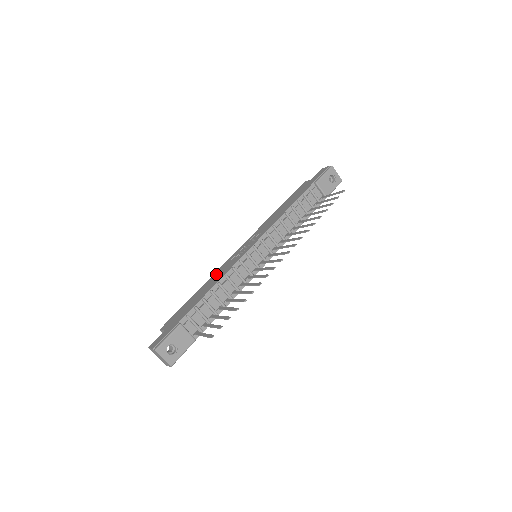
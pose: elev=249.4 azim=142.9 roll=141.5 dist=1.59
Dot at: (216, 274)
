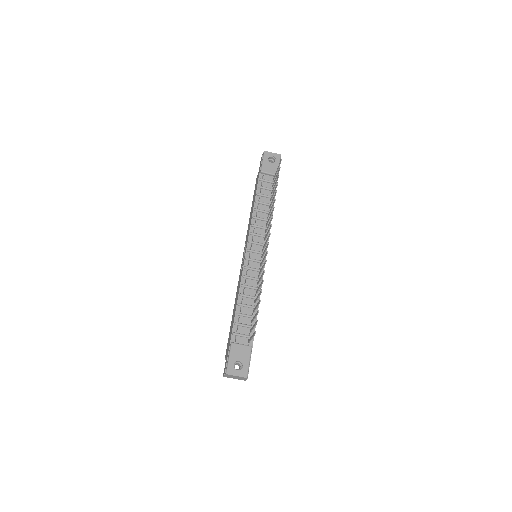
Dot at: (237, 291)
